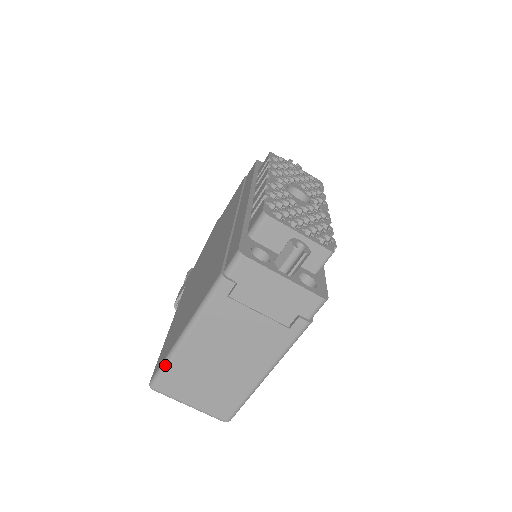
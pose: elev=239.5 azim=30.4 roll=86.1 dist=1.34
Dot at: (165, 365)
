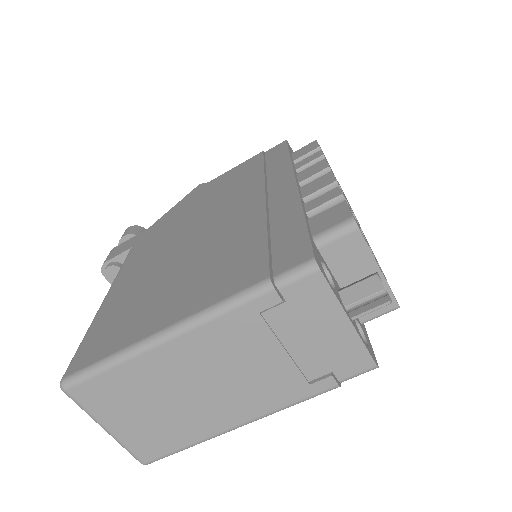
Dot at: (105, 366)
